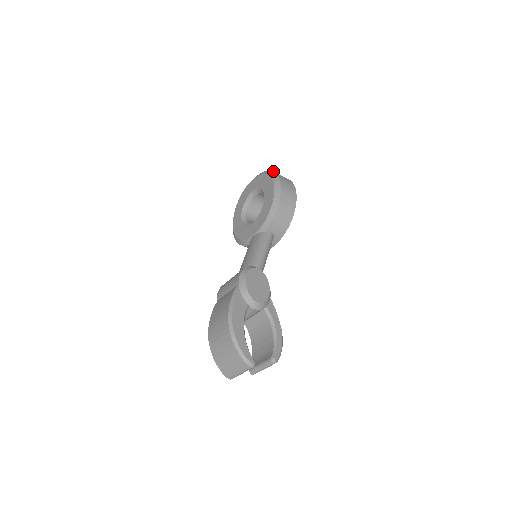
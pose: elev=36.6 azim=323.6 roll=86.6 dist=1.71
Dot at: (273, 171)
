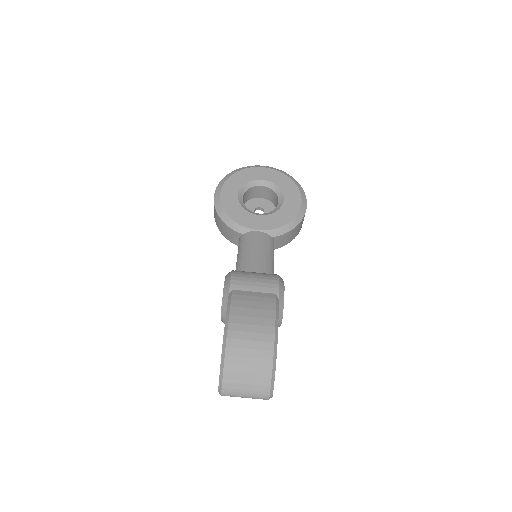
Dot at: occluded
